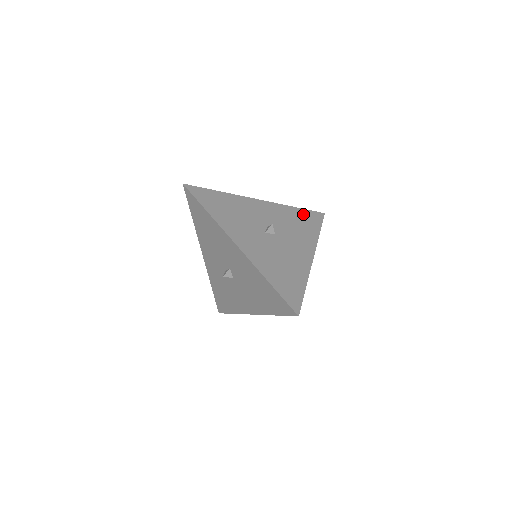
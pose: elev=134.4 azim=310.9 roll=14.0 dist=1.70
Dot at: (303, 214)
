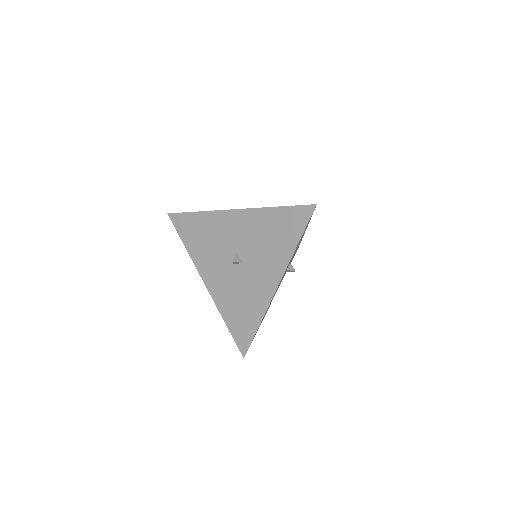
Dot at: occluded
